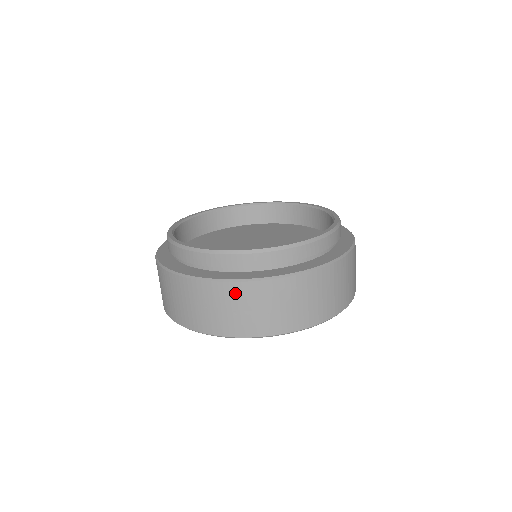
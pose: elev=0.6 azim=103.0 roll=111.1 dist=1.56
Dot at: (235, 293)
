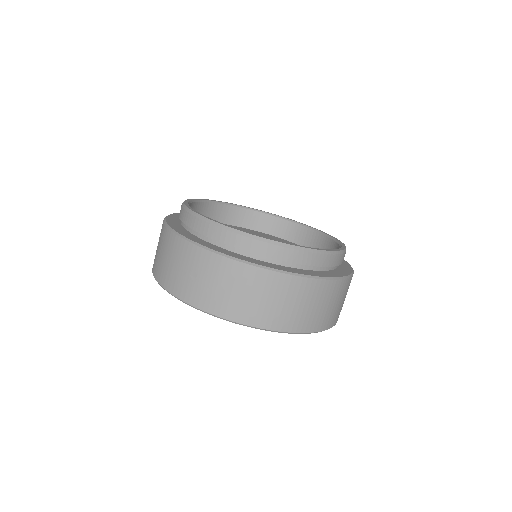
Dot at: (190, 254)
